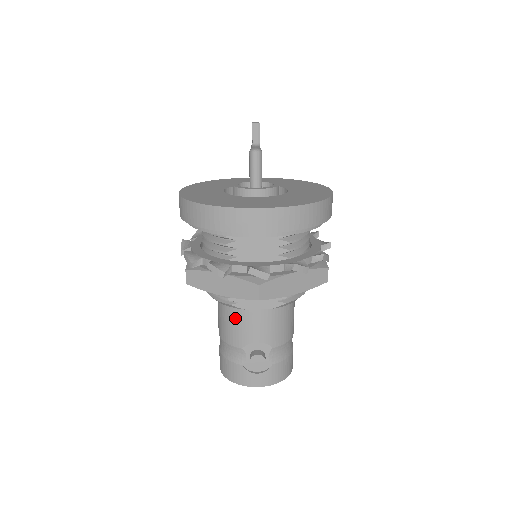
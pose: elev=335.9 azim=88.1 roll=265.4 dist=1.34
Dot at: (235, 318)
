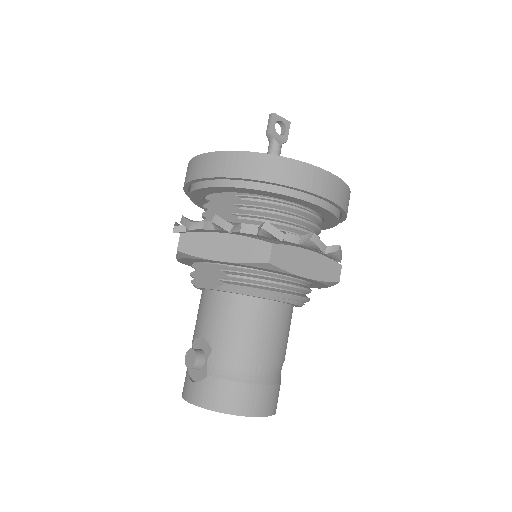
Dot at: (199, 306)
